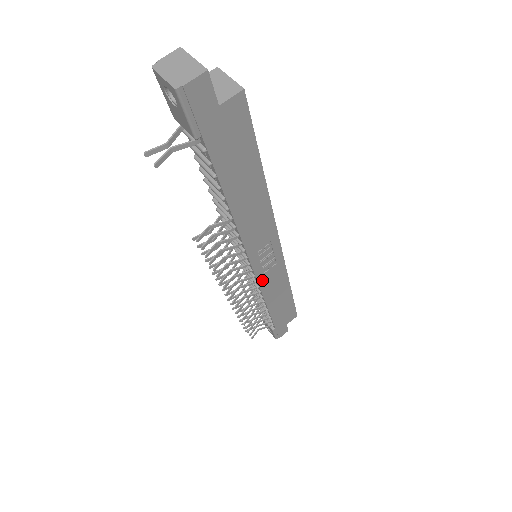
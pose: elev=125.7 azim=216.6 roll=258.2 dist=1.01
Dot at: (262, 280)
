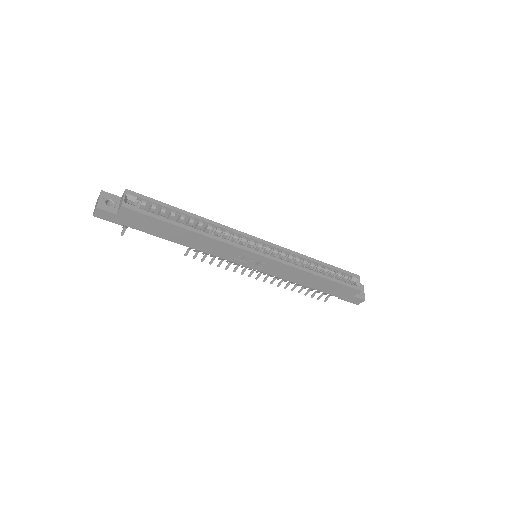
Dot at: (267, 271)
